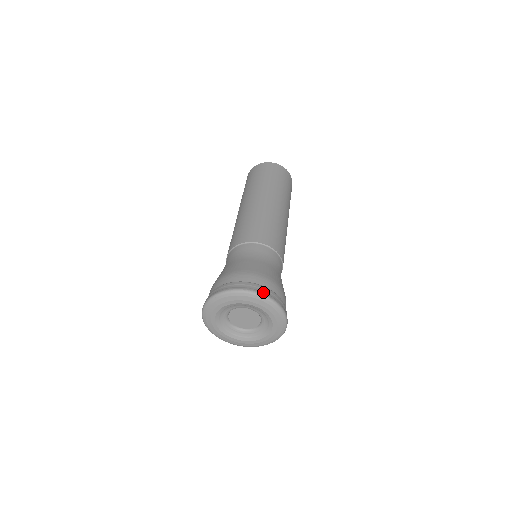
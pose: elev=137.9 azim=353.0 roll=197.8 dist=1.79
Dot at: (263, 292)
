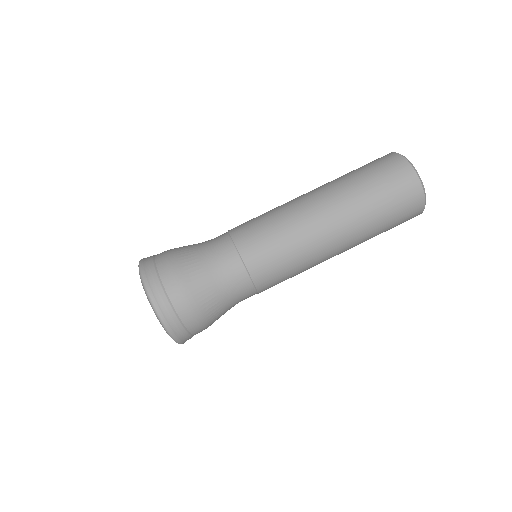
Dot at: (172, 330)
